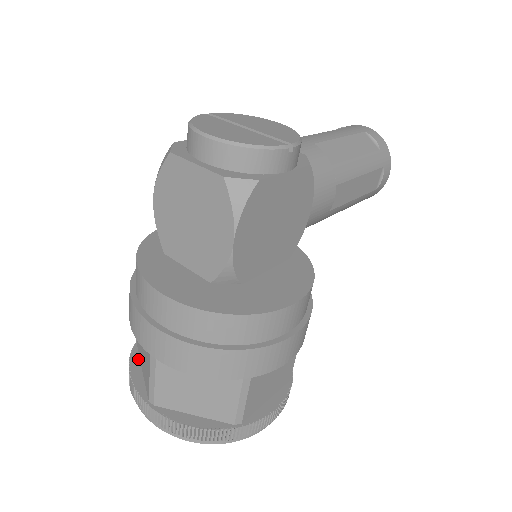
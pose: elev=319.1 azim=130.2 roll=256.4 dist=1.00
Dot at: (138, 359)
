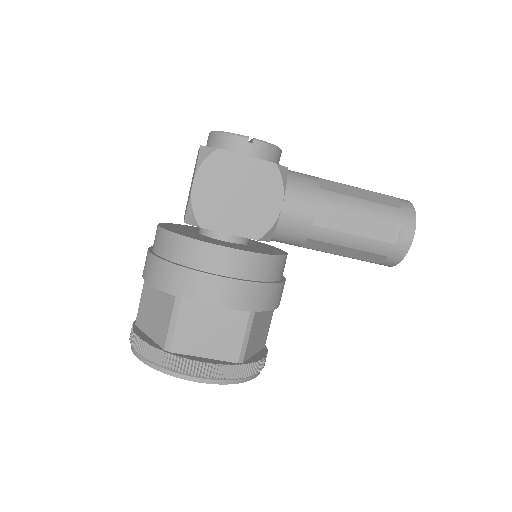
Dot at: occluded
